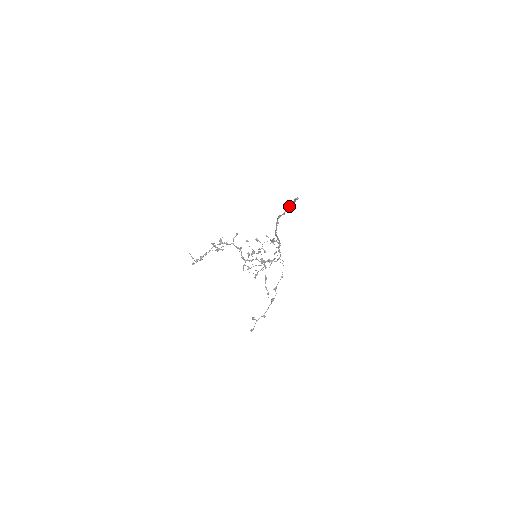
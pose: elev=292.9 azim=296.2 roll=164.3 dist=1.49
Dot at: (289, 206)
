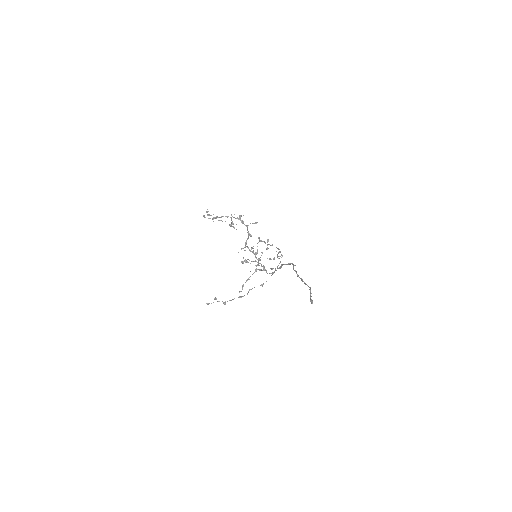
Dot at: (305, 283)
